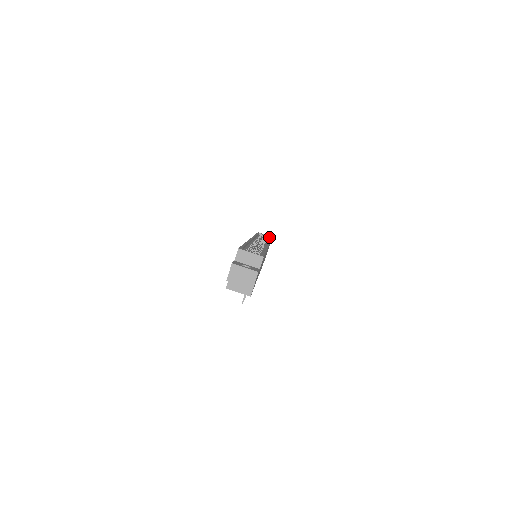
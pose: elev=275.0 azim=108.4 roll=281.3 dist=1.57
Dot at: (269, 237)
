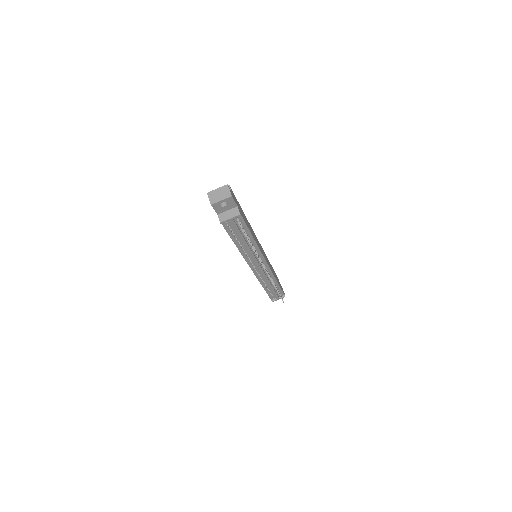
Dot at: occluded
